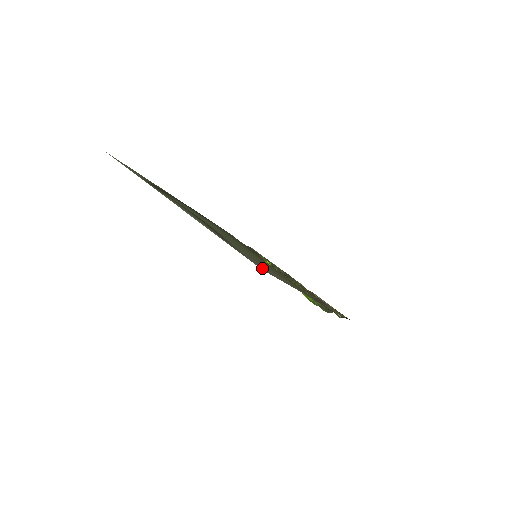
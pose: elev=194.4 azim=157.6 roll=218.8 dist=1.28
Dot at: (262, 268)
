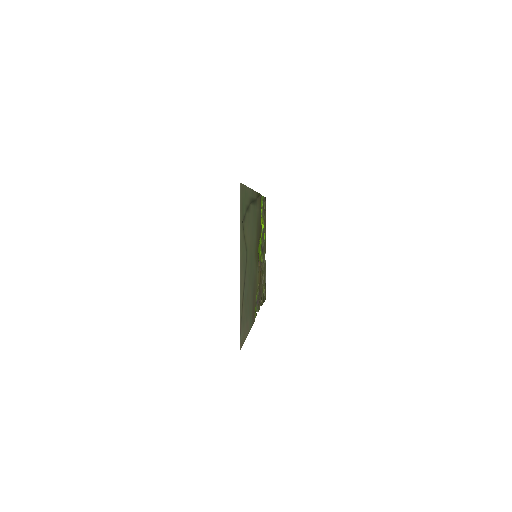
Dot at: (242, 340)
